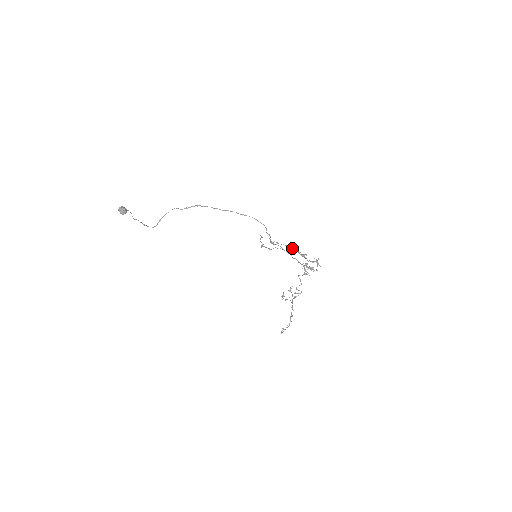
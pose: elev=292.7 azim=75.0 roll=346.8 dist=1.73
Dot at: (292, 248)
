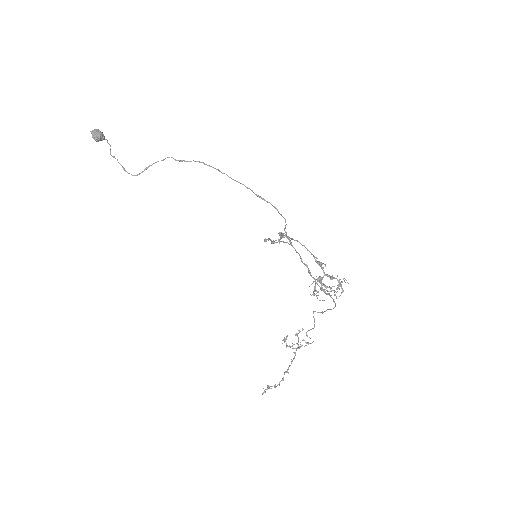
Dot at: occluded
